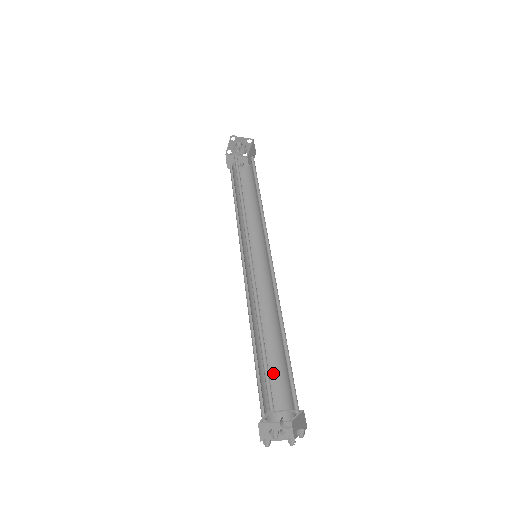
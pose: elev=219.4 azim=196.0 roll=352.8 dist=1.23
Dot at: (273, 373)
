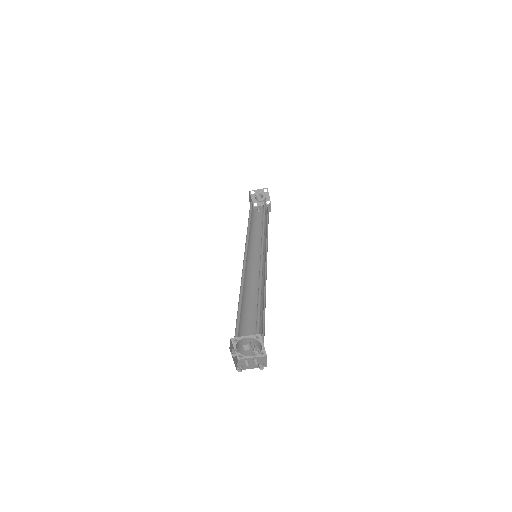
Dot at: occluded
